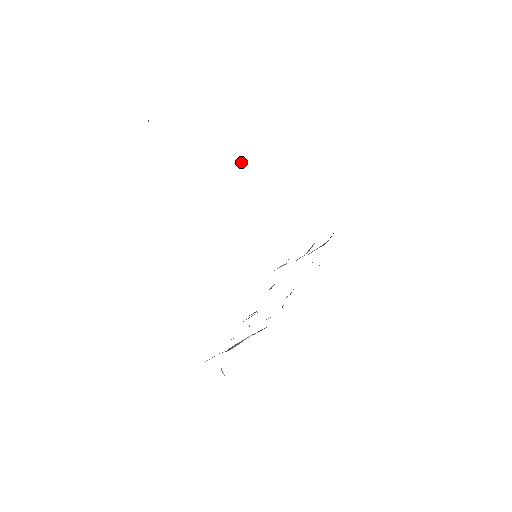
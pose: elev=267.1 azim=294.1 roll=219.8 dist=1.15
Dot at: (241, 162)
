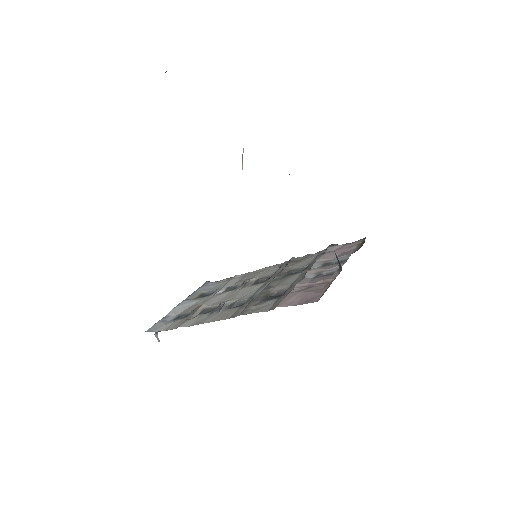
Dot at: (289, 174)
